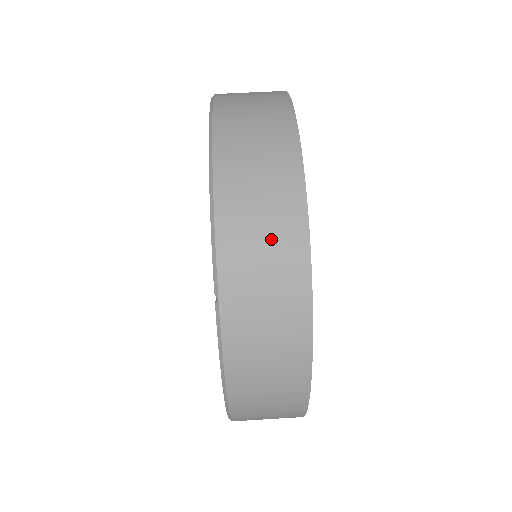
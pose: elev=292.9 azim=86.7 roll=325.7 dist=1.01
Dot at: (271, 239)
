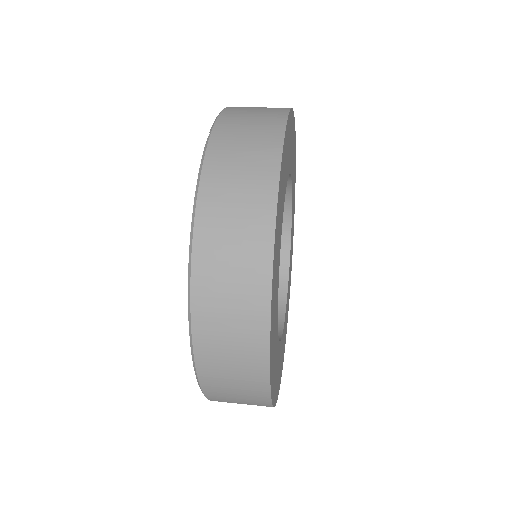
Dot at: (260, 114)
